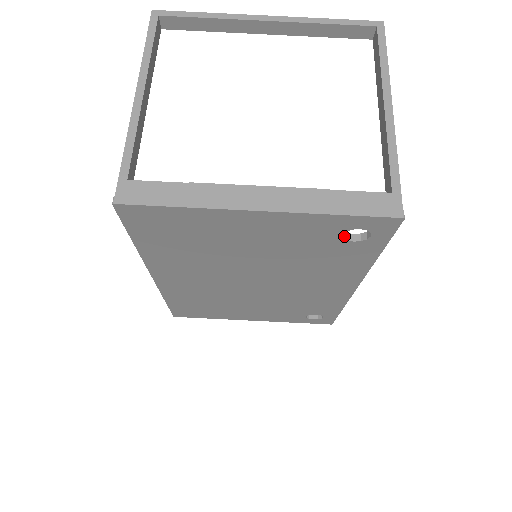
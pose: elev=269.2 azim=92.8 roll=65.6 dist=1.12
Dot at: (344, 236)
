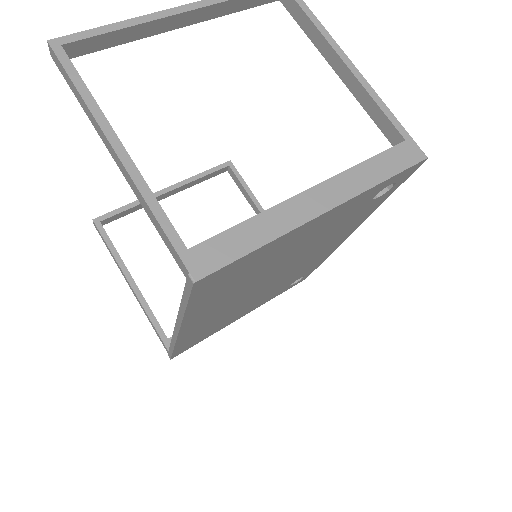
Dot at: occluded
